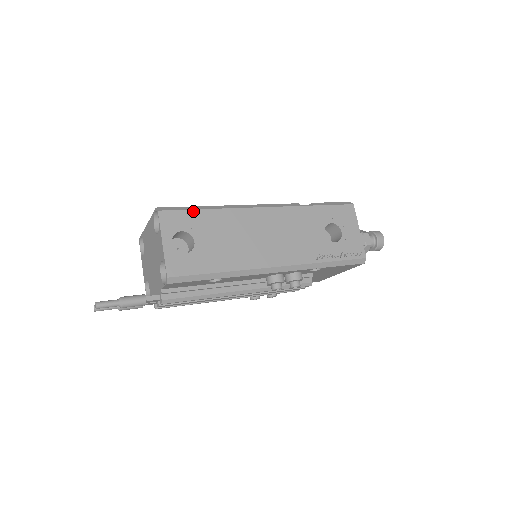
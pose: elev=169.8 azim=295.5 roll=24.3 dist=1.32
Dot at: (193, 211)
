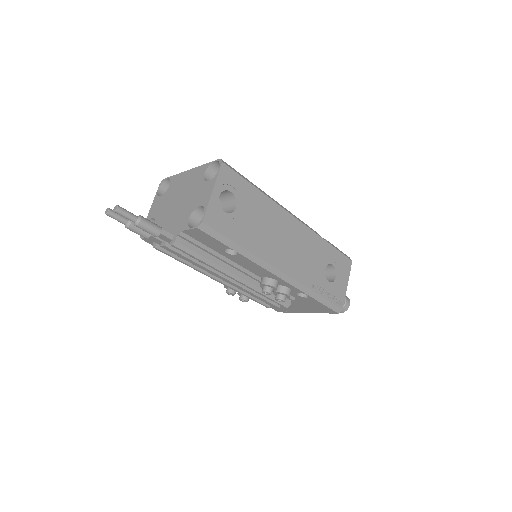
Dot at: (247, 182)
